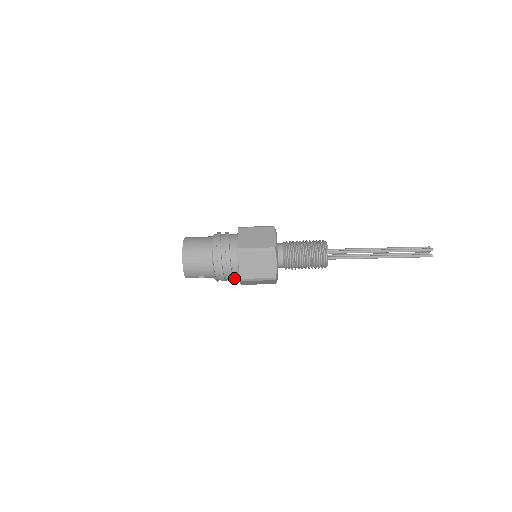
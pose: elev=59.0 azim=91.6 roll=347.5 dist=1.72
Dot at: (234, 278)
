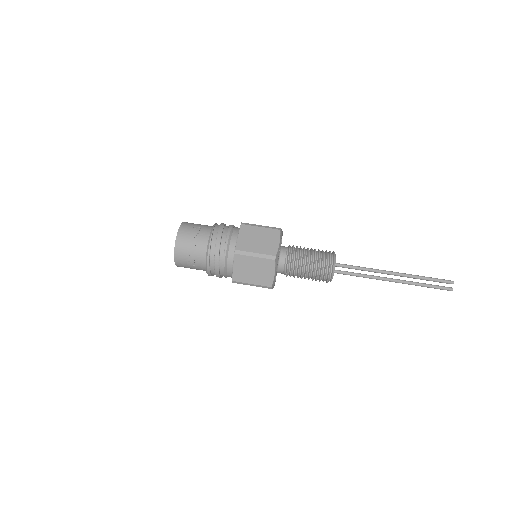
Dot at: (232, 235)
